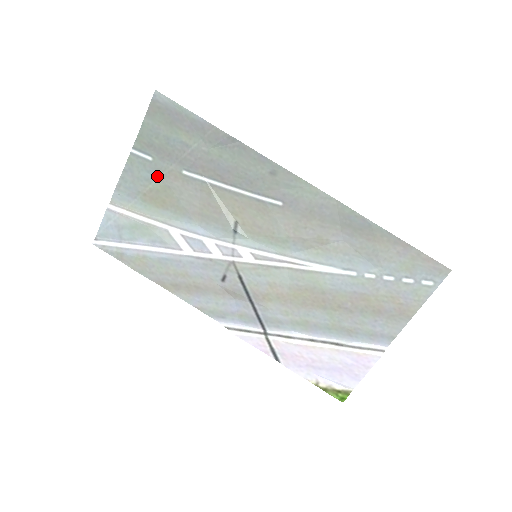
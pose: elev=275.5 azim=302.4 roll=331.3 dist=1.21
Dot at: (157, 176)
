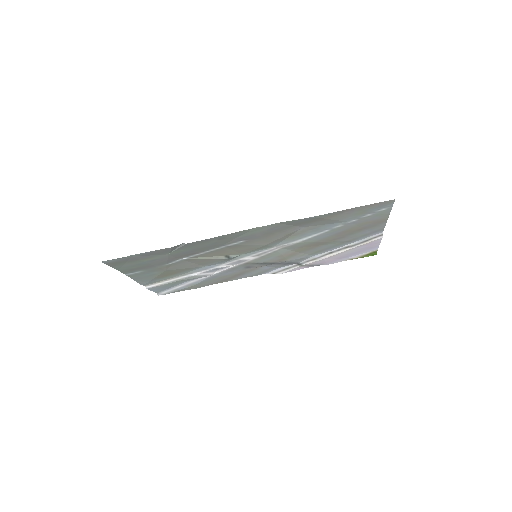
Dot at: (155, 272)
